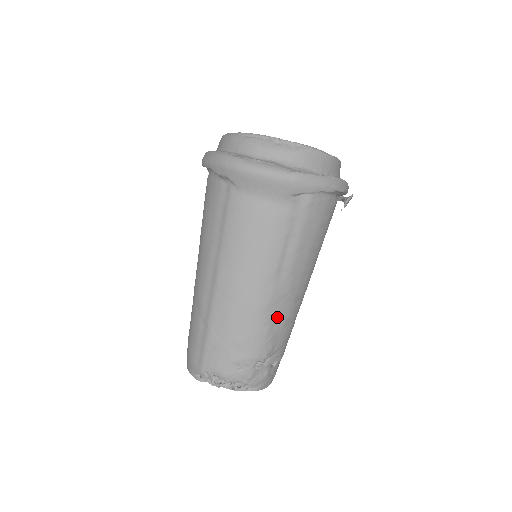
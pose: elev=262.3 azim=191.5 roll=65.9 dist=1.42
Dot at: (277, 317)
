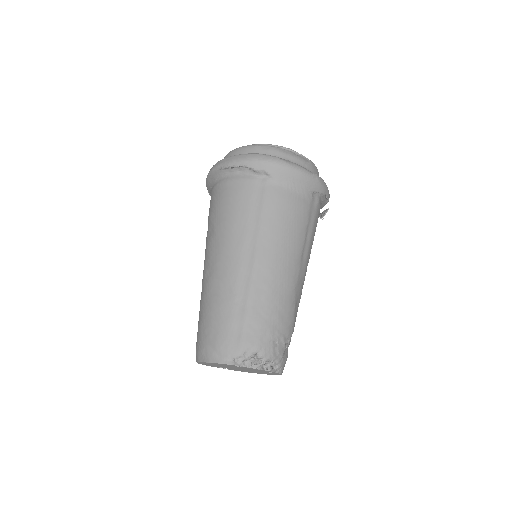
Dot at: (298, 297)
